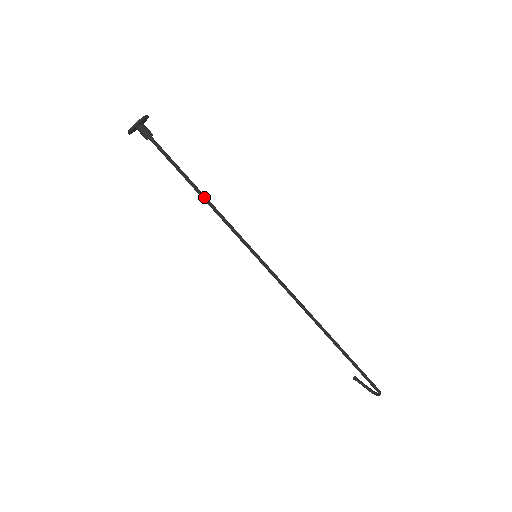
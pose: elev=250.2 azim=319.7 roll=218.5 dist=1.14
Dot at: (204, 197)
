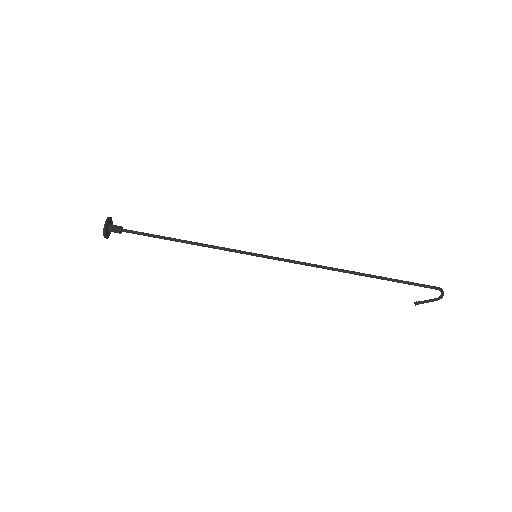
Dot at: (187, 241)
